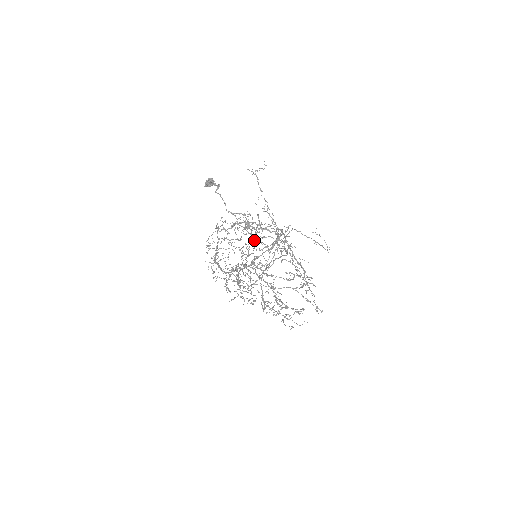
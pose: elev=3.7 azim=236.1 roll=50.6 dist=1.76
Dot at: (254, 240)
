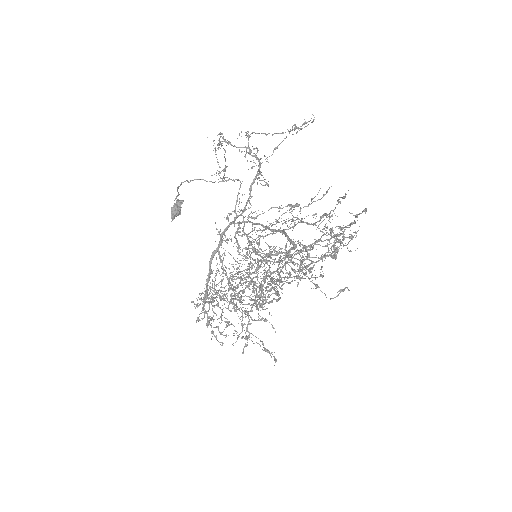
Dot at: (255, 254)
